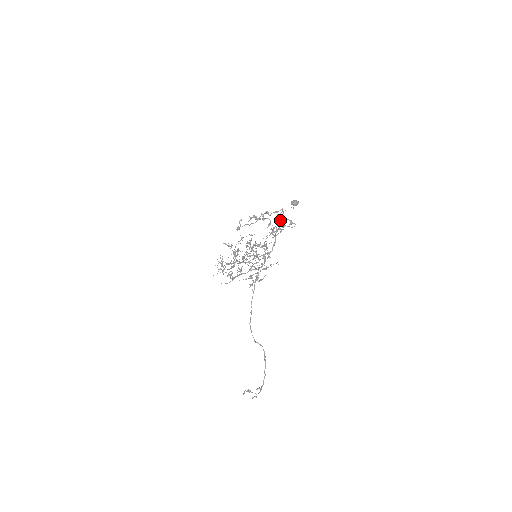
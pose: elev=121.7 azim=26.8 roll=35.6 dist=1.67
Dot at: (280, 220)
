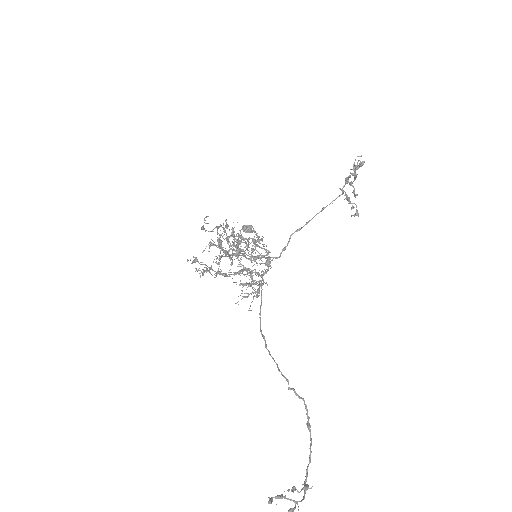
Dot at: (350, 201)
